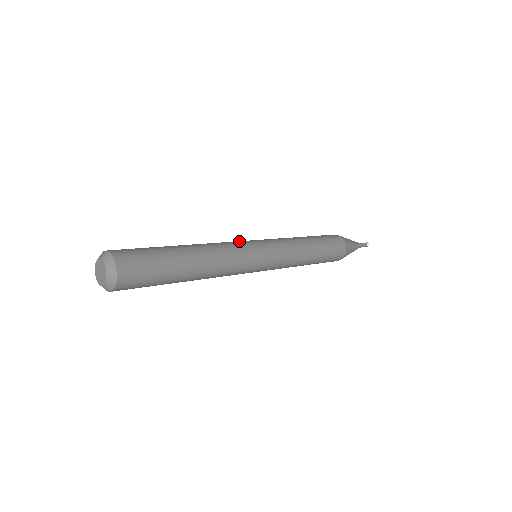
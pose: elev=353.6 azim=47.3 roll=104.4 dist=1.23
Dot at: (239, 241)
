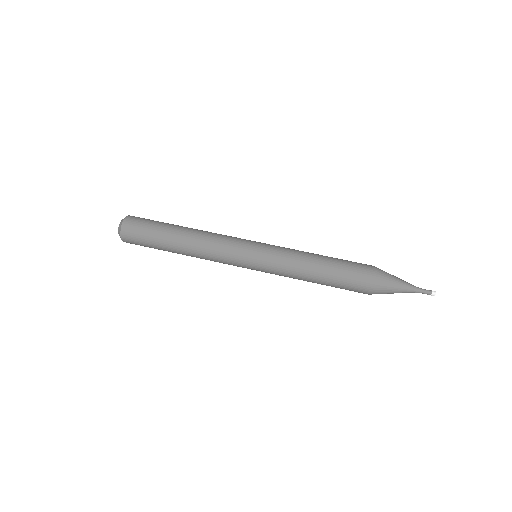
Dot at: (237, 242)
